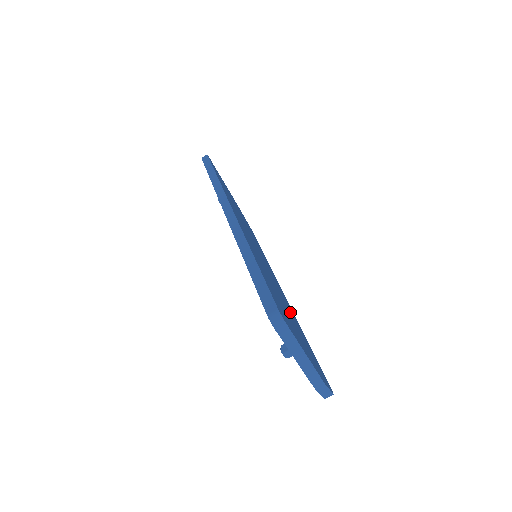
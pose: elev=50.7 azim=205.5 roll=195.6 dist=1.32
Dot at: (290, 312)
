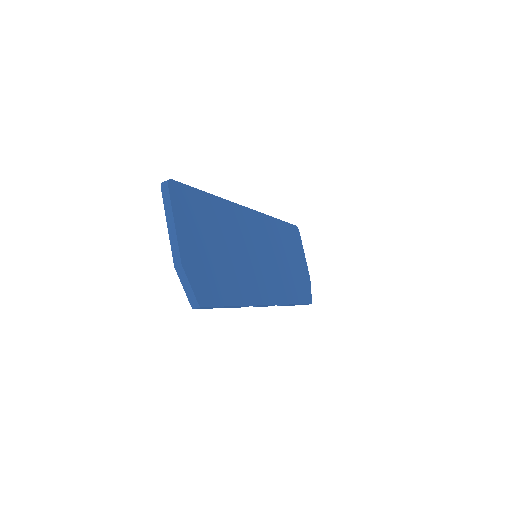
Dot at: (235, 274)
